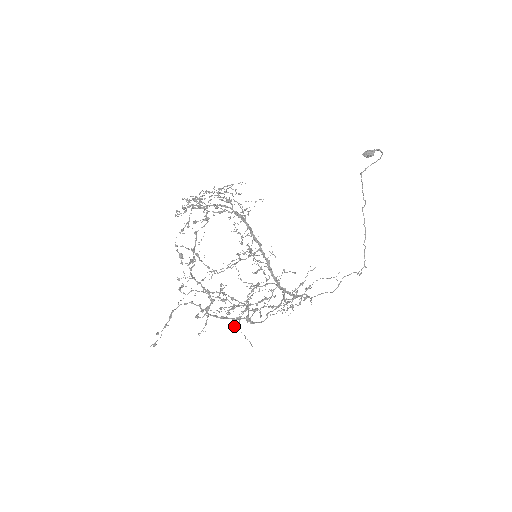
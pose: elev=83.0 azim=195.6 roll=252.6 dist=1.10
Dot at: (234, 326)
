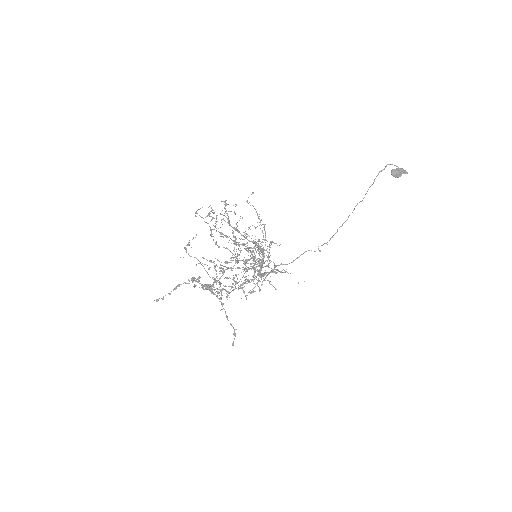
Dot at: occluded
